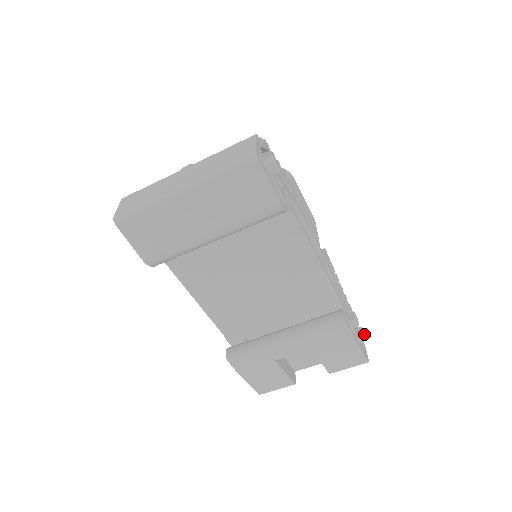
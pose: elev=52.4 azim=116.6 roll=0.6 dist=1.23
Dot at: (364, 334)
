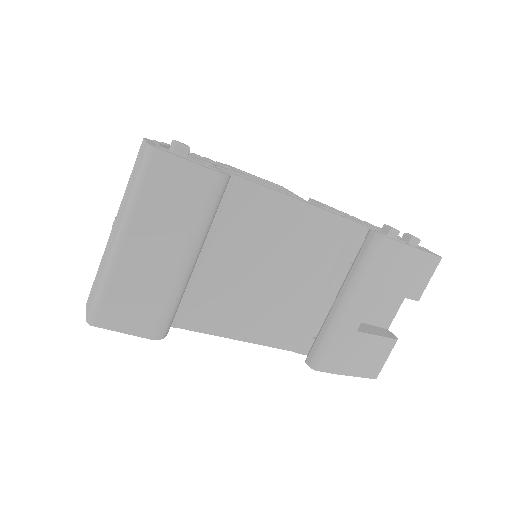
Dot at: (413, 236)
